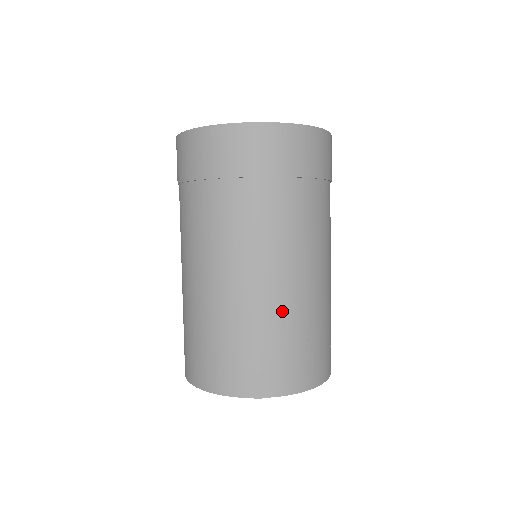
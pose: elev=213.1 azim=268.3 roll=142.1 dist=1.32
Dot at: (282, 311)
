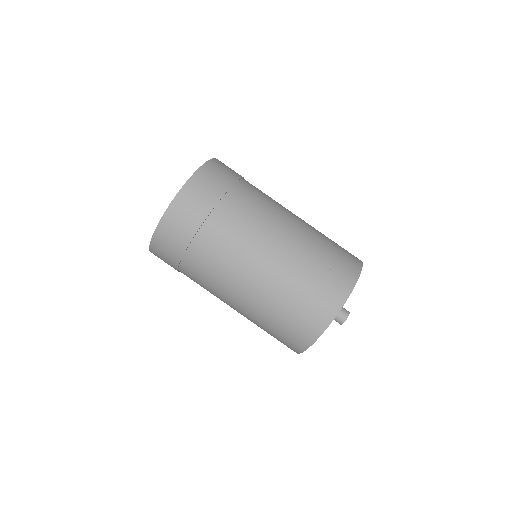
Dot at: (293, 264)
